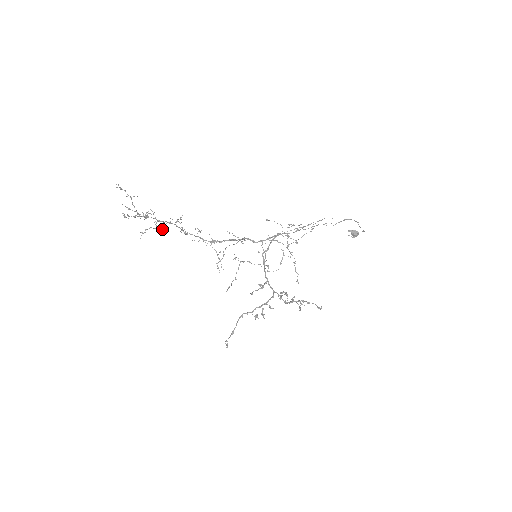
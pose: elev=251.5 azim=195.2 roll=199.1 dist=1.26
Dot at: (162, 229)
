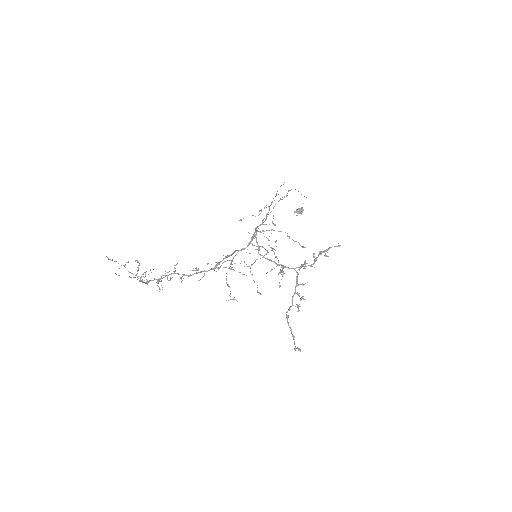
Dot at: occluded
